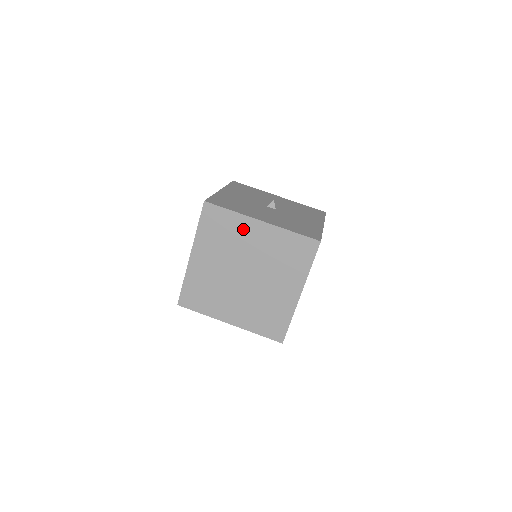
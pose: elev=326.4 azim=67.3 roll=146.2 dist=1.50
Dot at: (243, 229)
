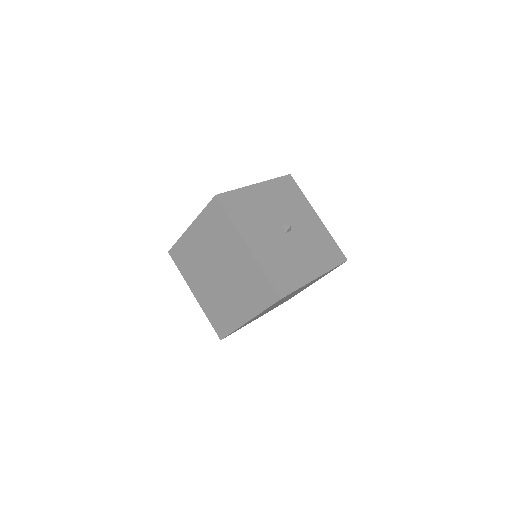
Dot at: occluded
